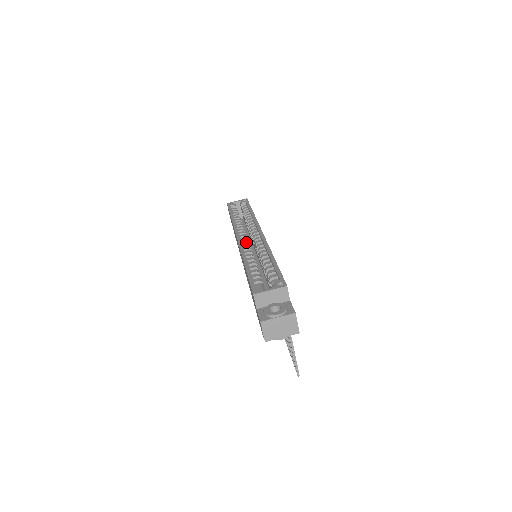
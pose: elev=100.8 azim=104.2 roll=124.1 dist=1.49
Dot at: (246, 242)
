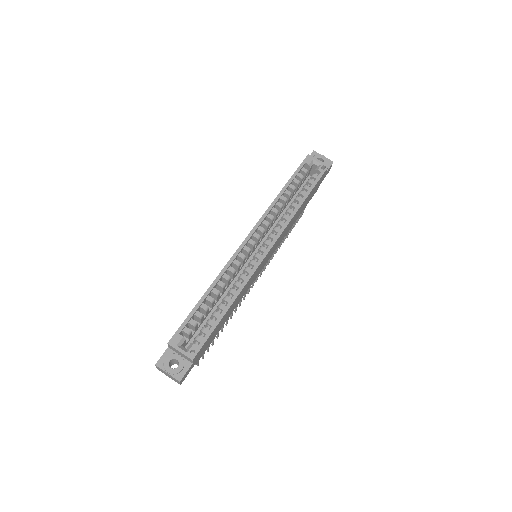
Dot at: (247, 251)
